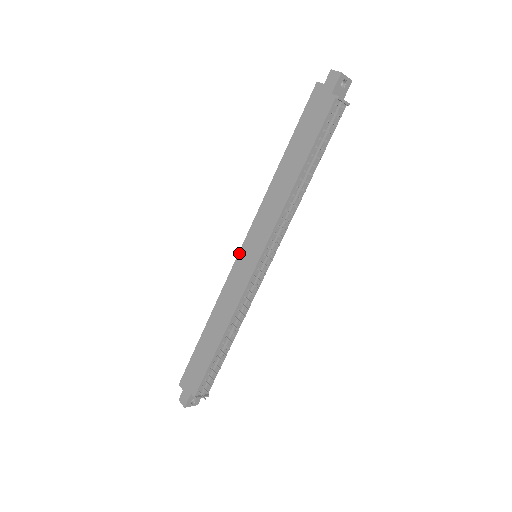
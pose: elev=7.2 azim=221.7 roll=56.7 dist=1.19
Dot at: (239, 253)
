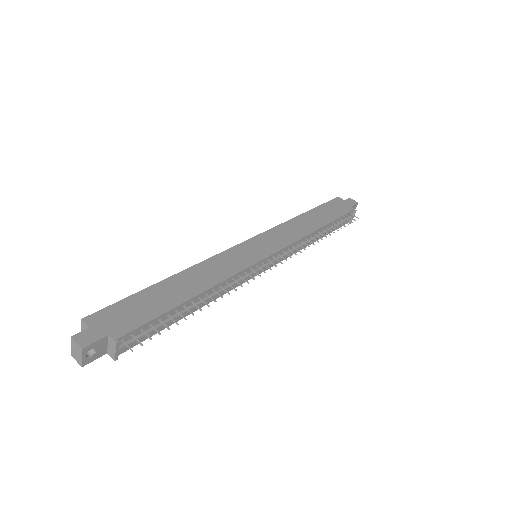
Dot at: (244, 242)
